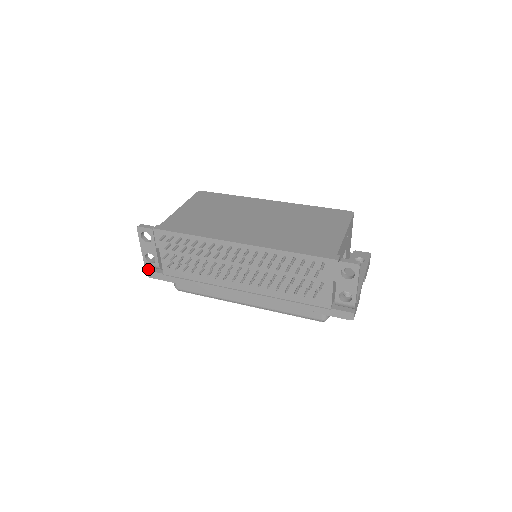
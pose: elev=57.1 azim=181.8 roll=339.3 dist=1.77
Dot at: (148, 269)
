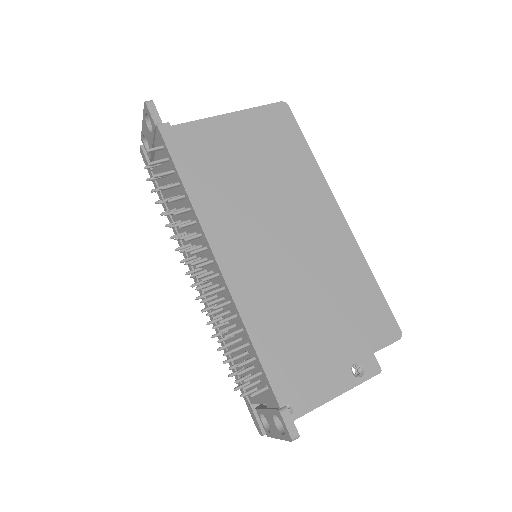
Dot at: occluded
